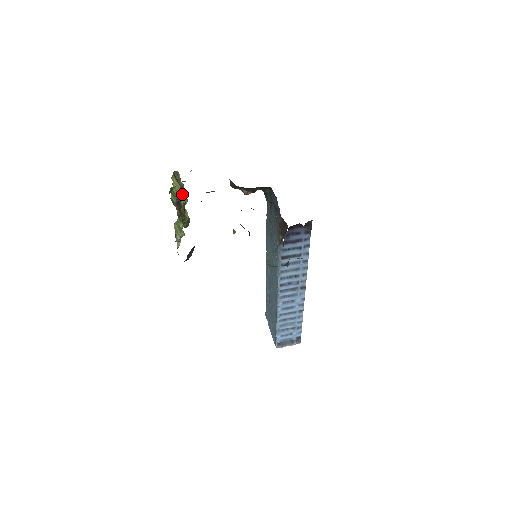
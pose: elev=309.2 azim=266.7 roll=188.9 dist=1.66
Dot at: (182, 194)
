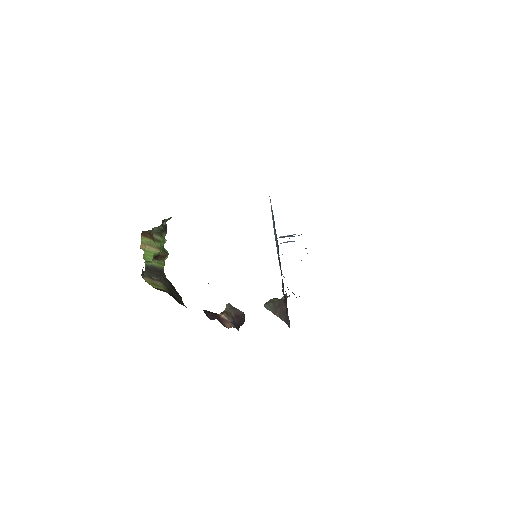
Dot at: (158, 248)
